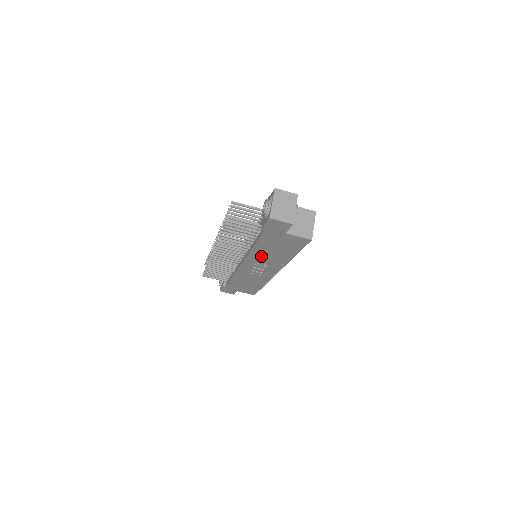
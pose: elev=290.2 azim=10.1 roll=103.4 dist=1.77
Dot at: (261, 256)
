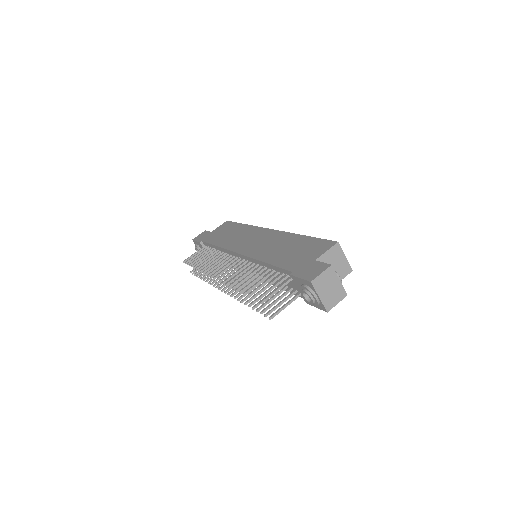
Dot at: occluded
